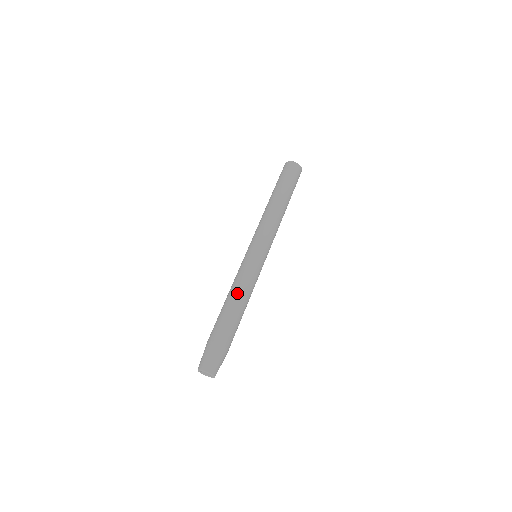
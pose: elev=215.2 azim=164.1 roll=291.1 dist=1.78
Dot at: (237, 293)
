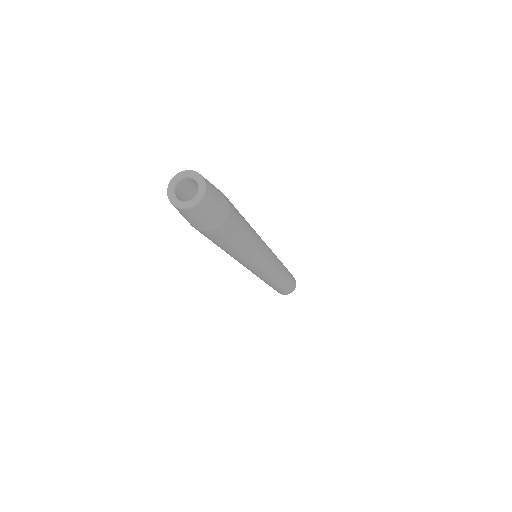
Dot at: occluded
